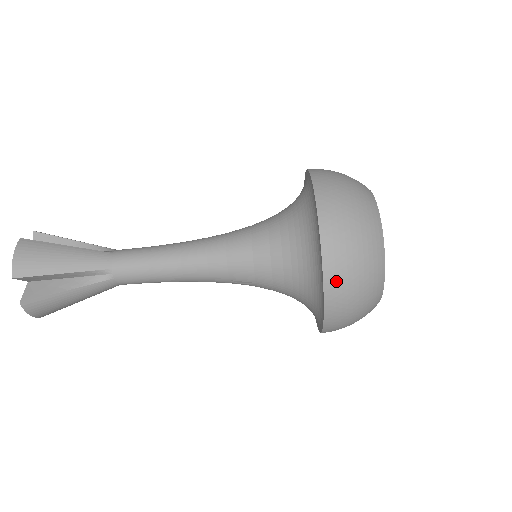
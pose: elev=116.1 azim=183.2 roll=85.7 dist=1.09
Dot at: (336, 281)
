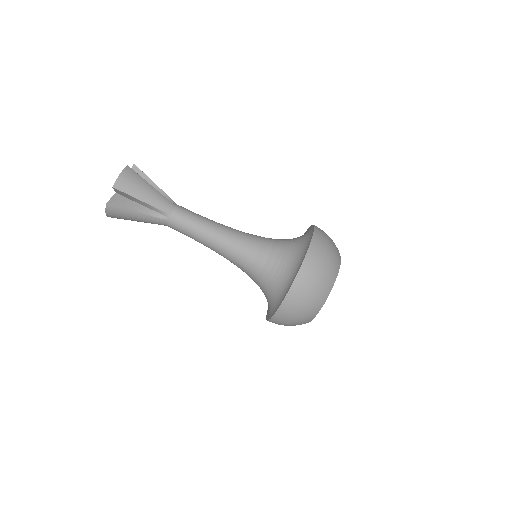
Dot at: (295, 295)
